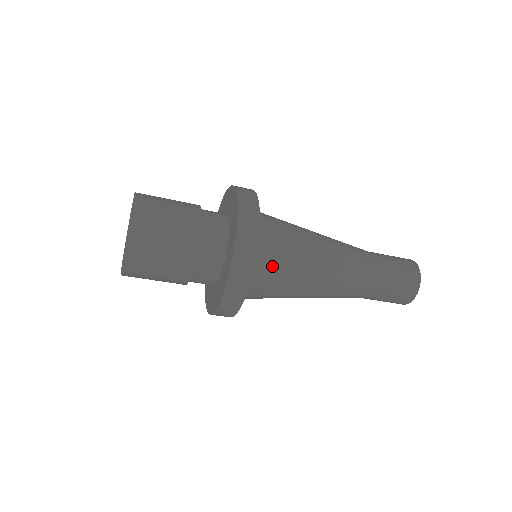
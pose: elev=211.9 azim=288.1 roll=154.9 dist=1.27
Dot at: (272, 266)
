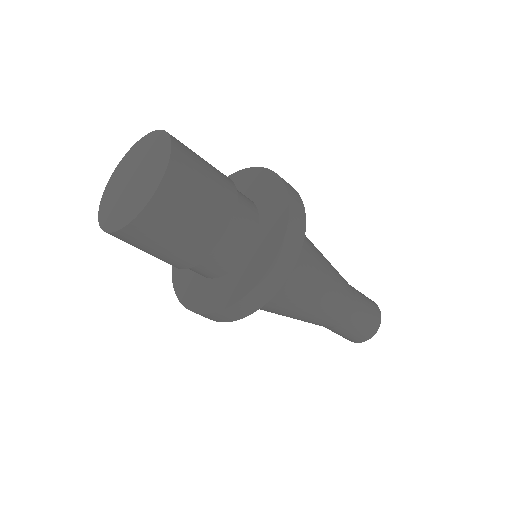
Dot at: occluded
